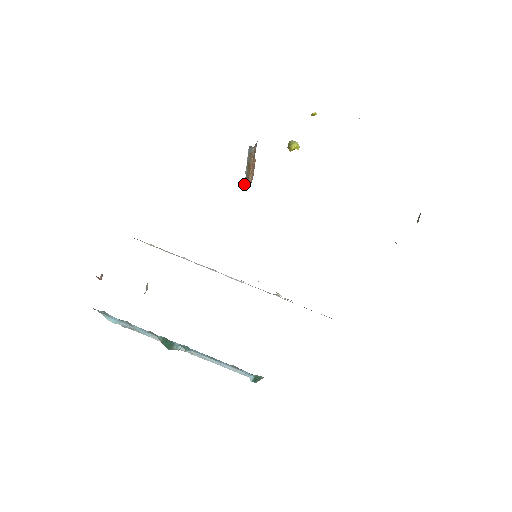
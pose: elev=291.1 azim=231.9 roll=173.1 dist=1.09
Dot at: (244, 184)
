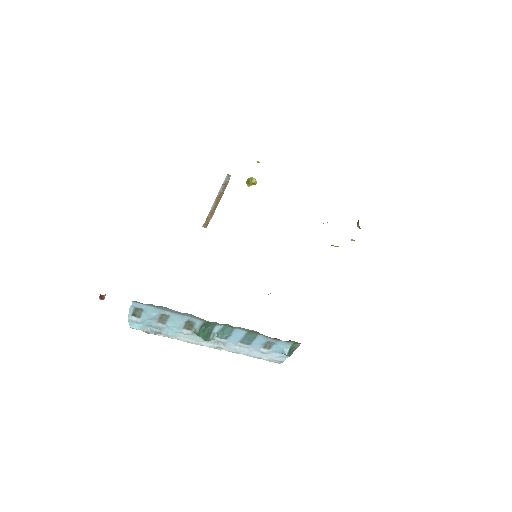
Dot at: (204, 223)
